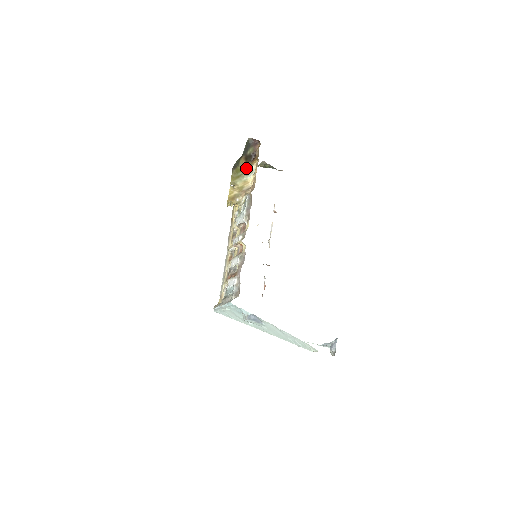
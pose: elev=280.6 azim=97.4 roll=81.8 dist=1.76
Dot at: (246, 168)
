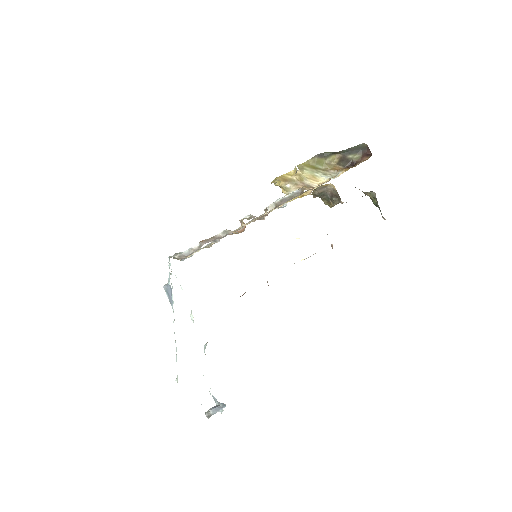
Dot at: (332, 168)
